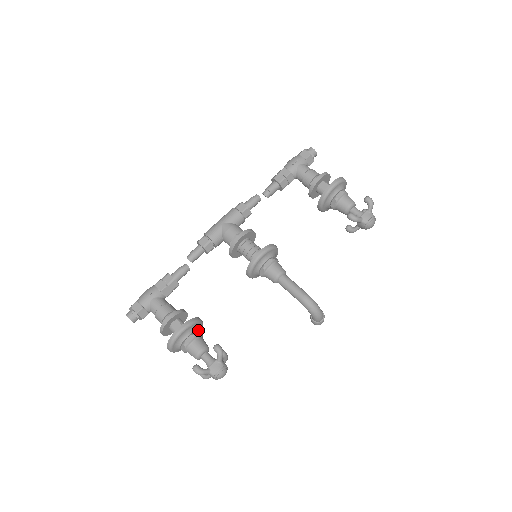
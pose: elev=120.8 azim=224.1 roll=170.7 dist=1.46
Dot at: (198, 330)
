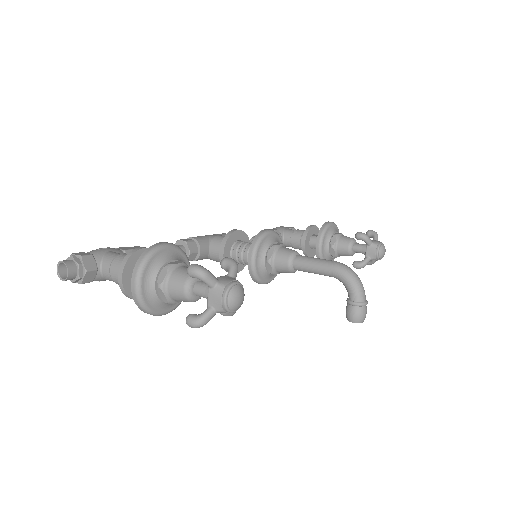
Dot at: occluded
